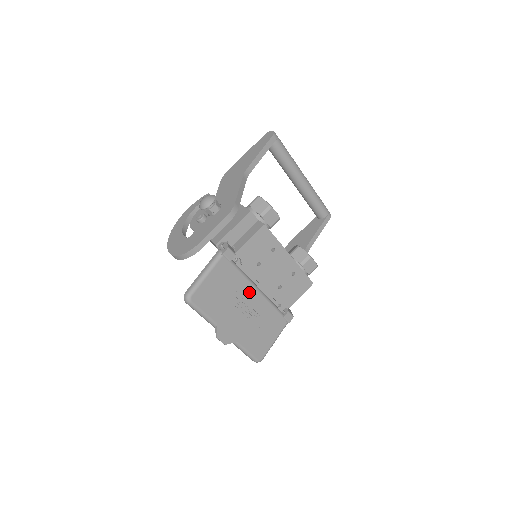
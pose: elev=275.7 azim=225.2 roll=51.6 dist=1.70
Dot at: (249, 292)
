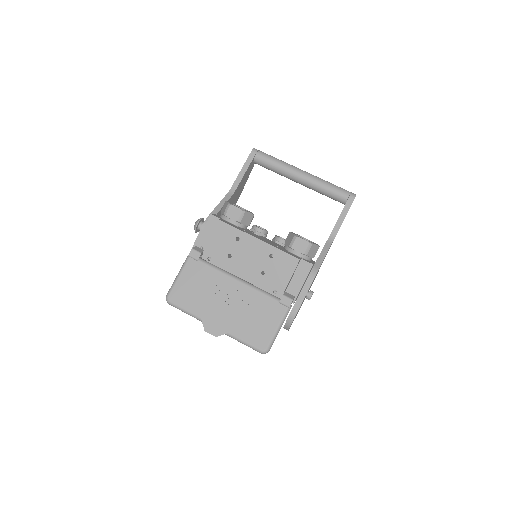
Dot at: (228, 284)
